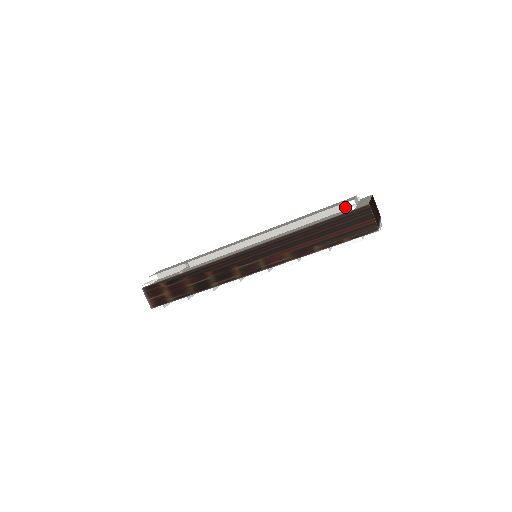
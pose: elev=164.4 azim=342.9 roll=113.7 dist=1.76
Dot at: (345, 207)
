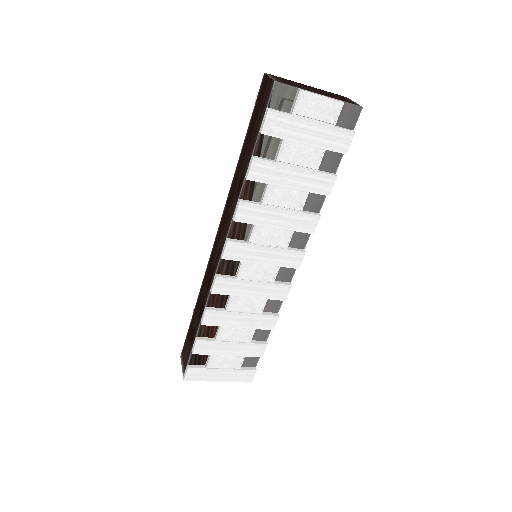
Dot at: occluded
